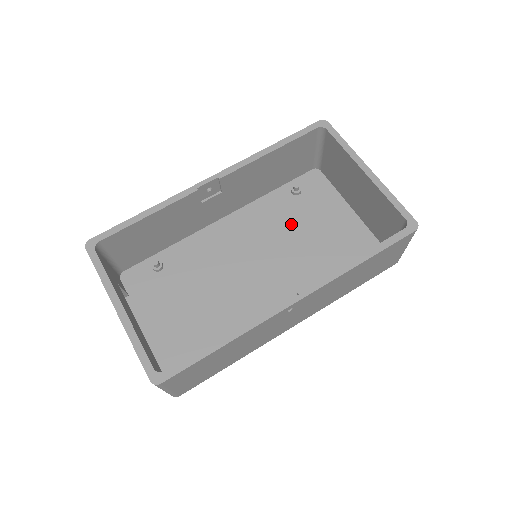
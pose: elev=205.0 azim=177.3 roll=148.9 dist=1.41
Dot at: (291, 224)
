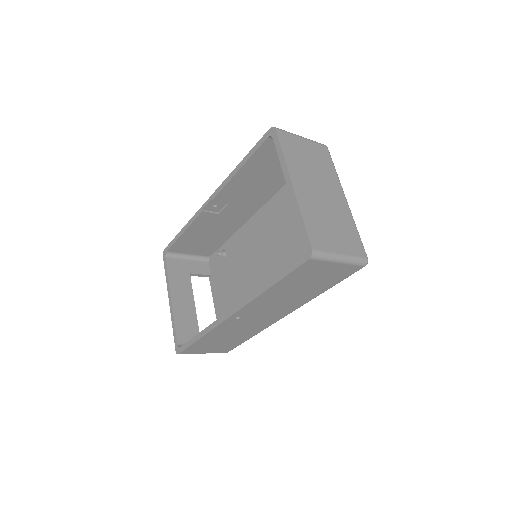
Dot at: (293, 219)
